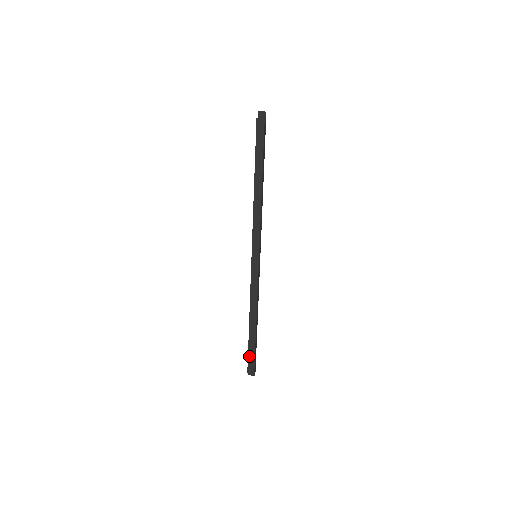
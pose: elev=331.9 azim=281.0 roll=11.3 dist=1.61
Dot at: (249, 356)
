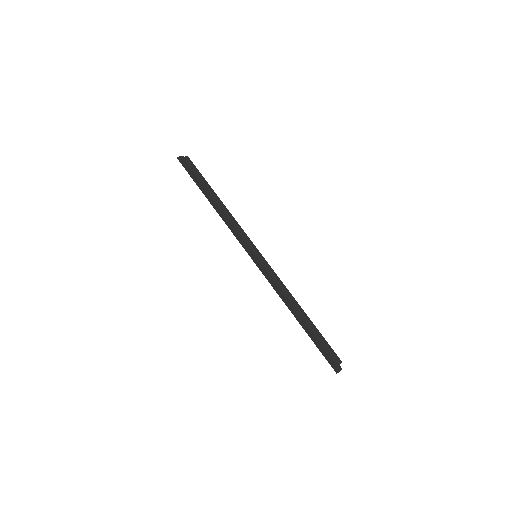
Dot at: (324, 347)
